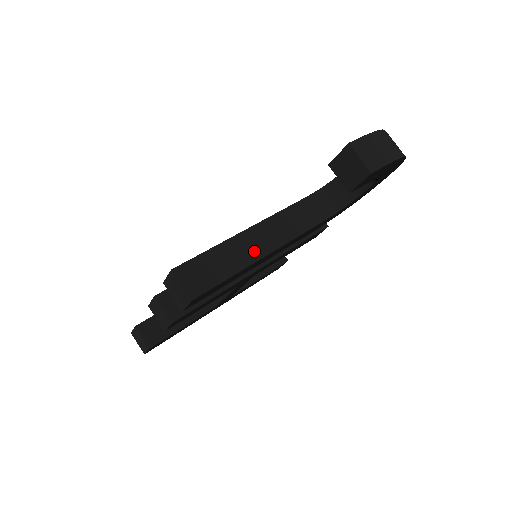
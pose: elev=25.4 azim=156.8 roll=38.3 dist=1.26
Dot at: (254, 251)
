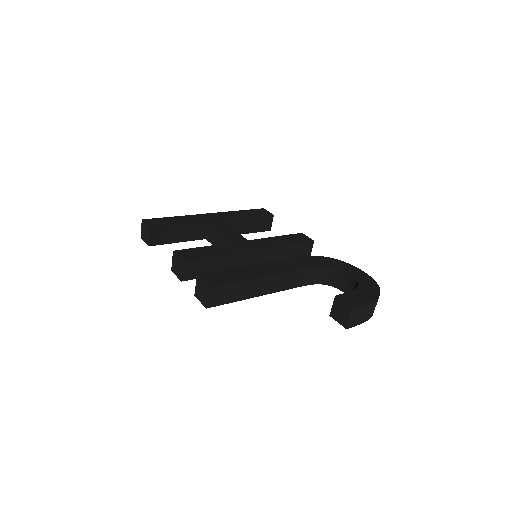
Dot at: (258, 291)
